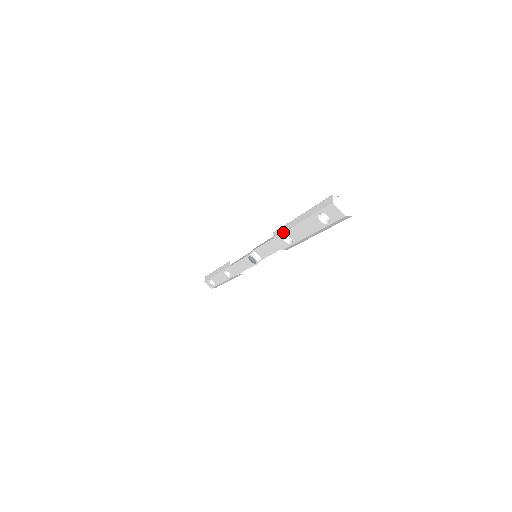
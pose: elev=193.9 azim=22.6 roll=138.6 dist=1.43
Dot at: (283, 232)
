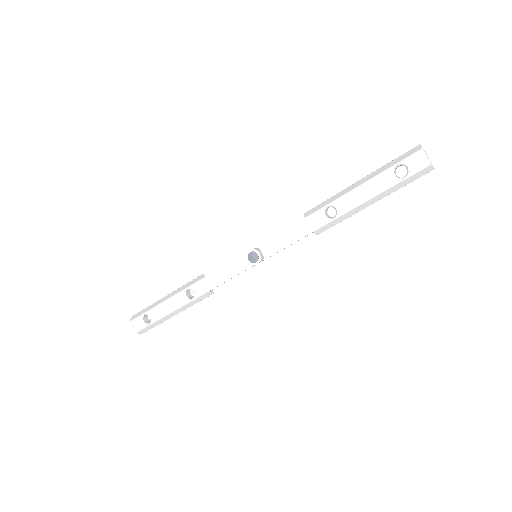
Dot at: (328, 203)
